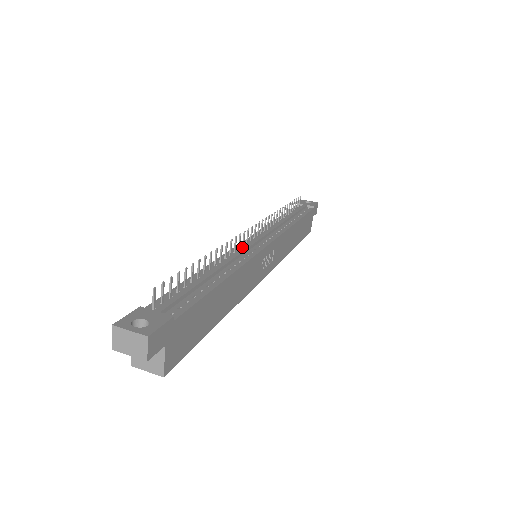
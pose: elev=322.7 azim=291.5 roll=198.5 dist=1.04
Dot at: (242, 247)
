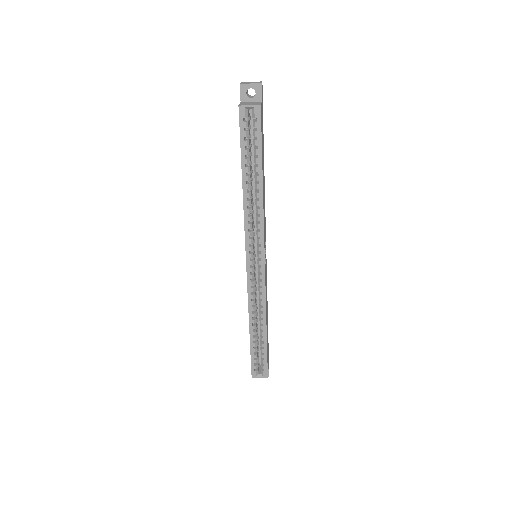
Dot at: occluded
